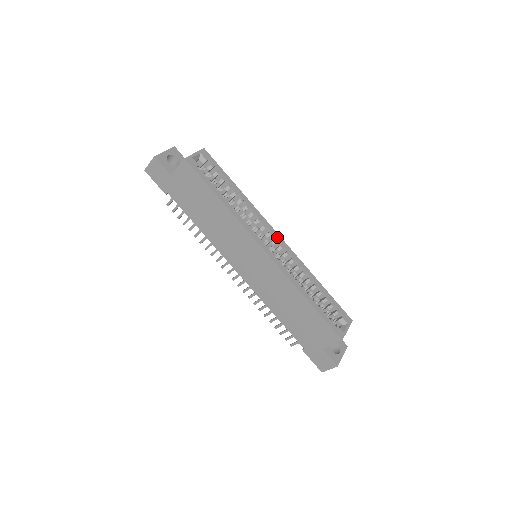
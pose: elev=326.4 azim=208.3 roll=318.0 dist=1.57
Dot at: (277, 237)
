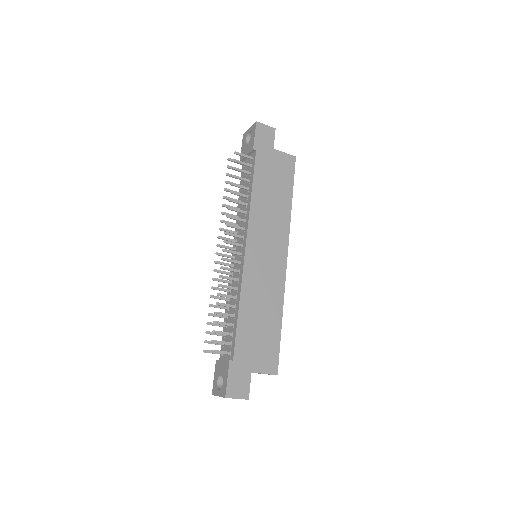
Dot at: occluded
